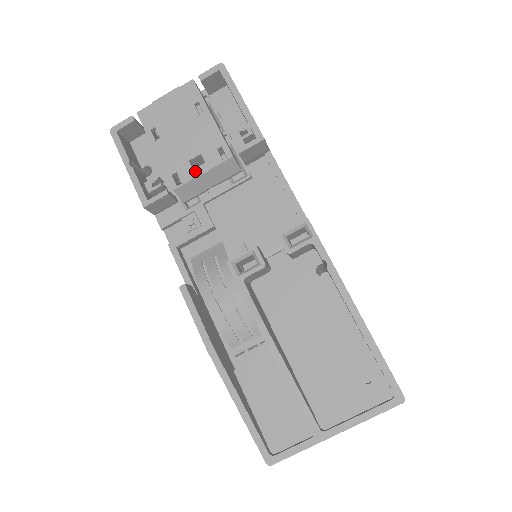
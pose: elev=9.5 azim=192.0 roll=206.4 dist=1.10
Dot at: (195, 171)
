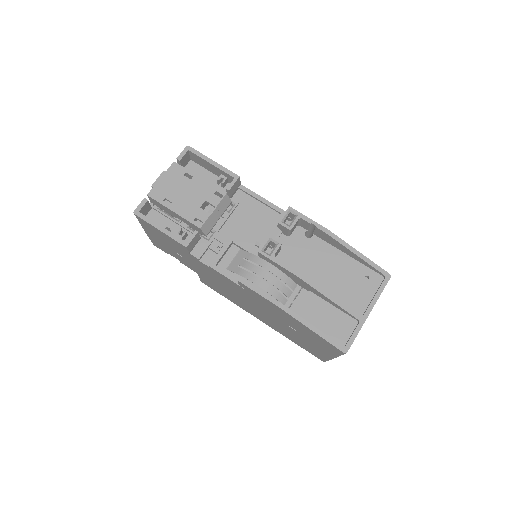
Dot at: occluded
